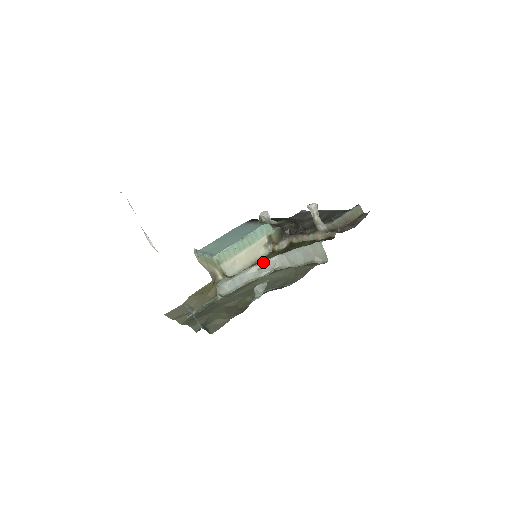
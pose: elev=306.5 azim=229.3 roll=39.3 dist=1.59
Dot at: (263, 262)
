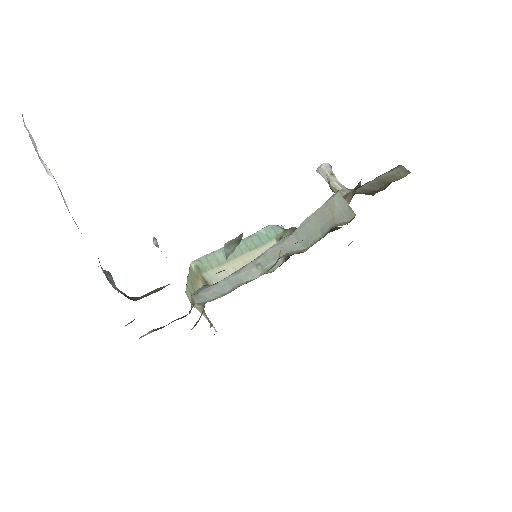
Dot at: (262, 253)
